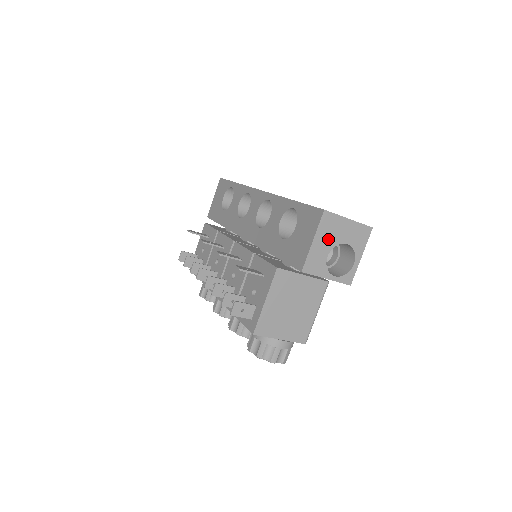
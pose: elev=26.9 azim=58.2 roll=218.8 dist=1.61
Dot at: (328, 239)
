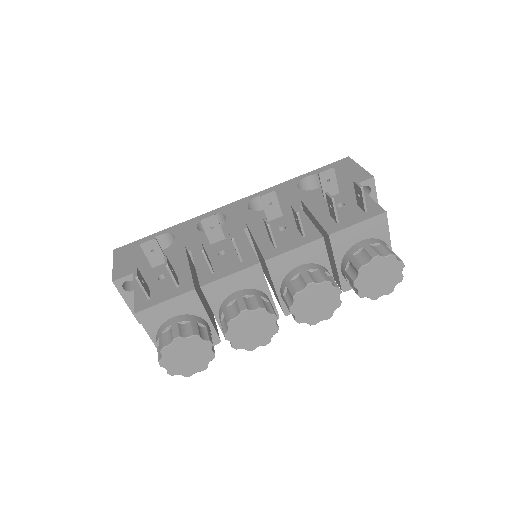
Dot at: occluded
